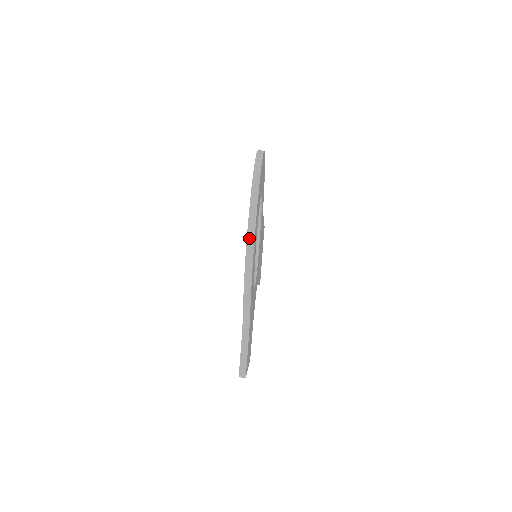
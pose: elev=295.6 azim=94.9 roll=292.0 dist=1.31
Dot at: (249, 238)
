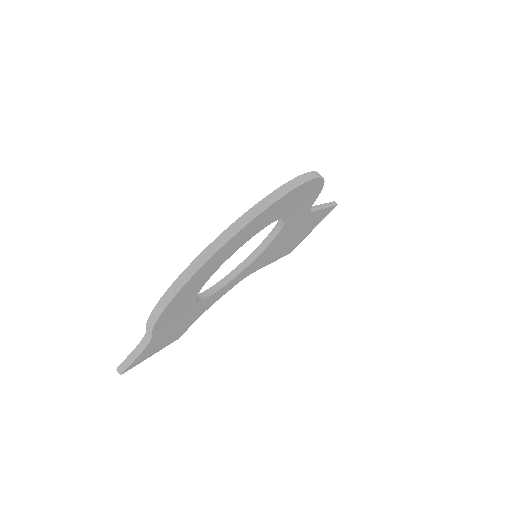
Dot at: (174, 286)
